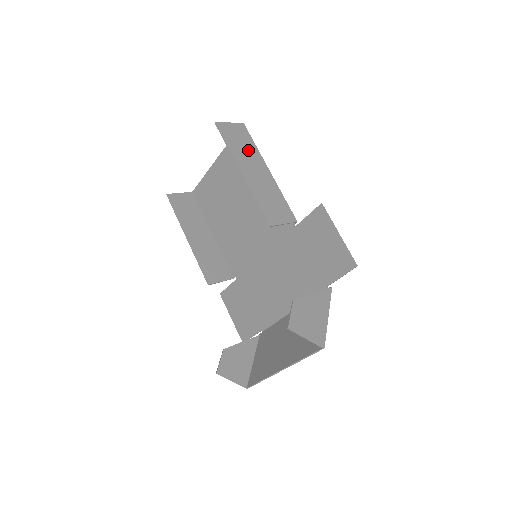
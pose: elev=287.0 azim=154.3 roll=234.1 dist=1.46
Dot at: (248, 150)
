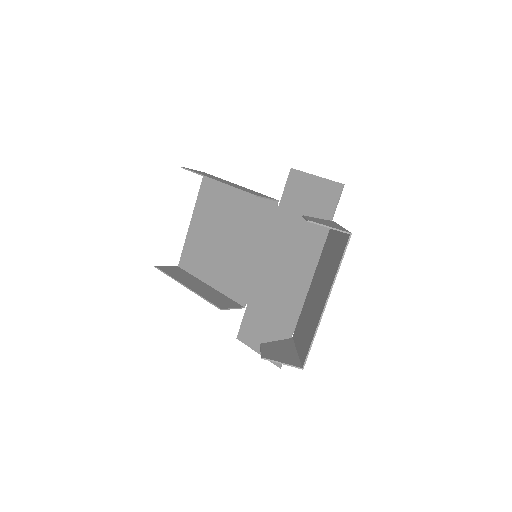
Dot at: occluded
